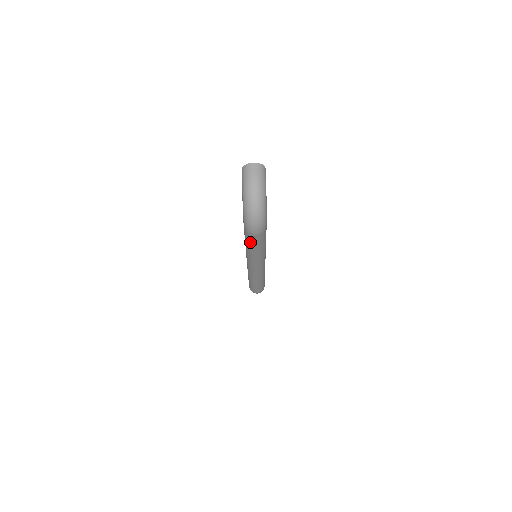
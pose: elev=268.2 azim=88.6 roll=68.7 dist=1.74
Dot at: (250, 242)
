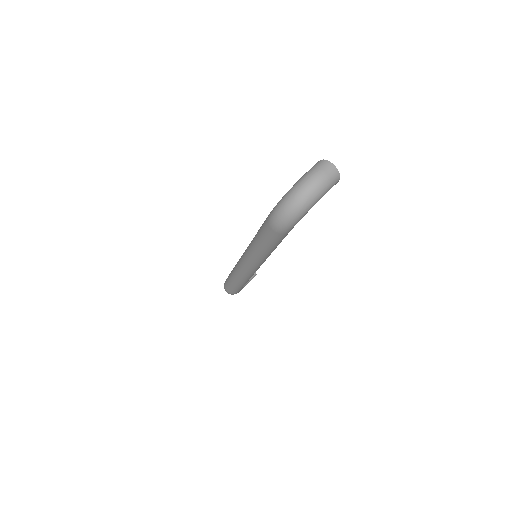
Dot at: (263, 232)
